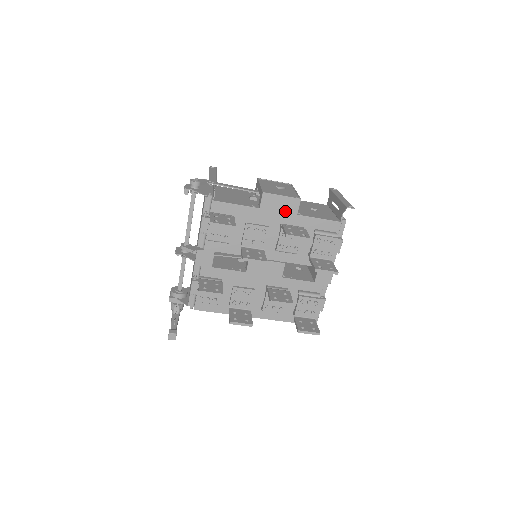
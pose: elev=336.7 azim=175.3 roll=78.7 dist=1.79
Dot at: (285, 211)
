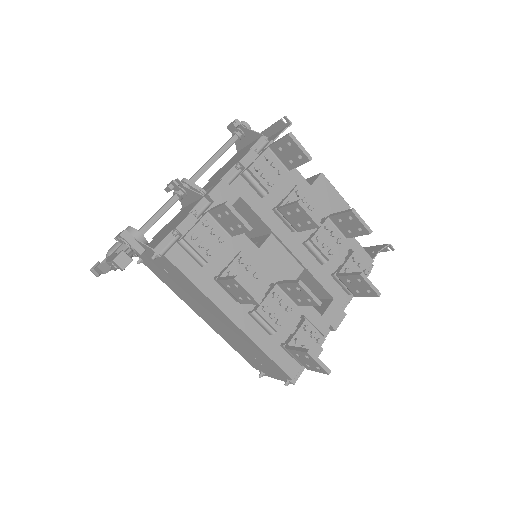
Dot at: (332, 208)
